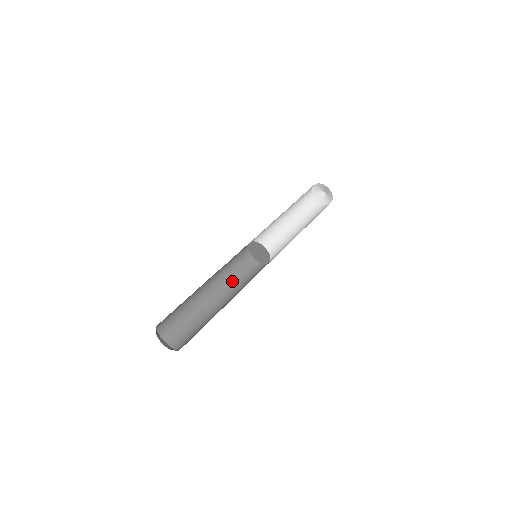
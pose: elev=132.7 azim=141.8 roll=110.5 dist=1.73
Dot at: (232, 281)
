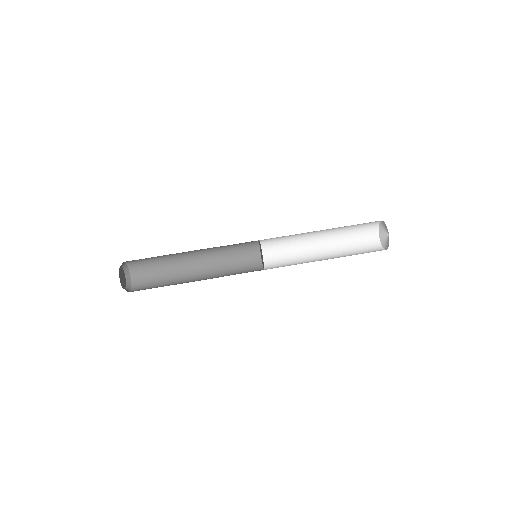
Dot at: (221, 248)
